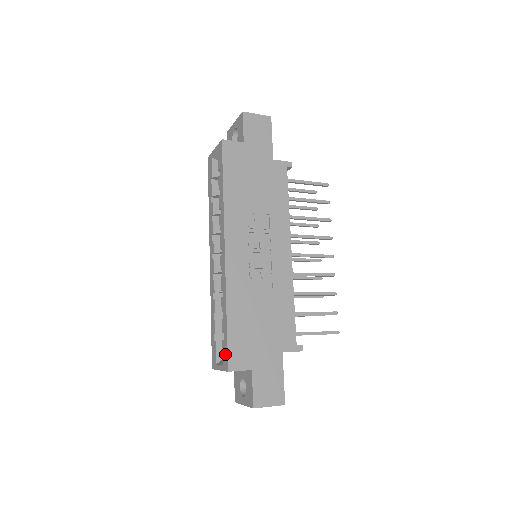
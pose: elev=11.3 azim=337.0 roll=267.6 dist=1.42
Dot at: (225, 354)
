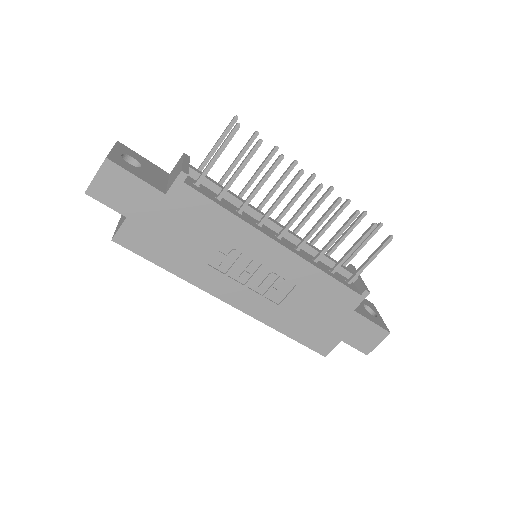
Dot at: occluded
